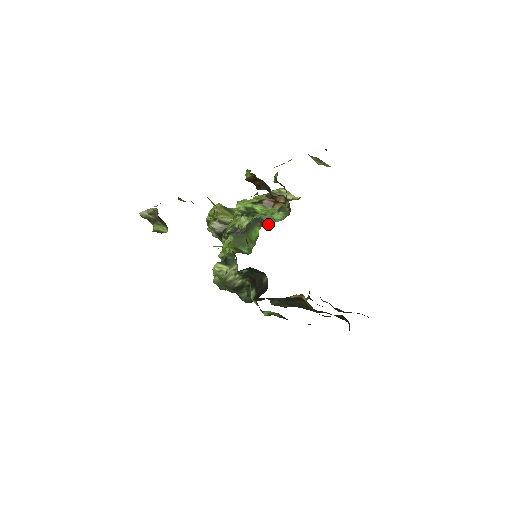
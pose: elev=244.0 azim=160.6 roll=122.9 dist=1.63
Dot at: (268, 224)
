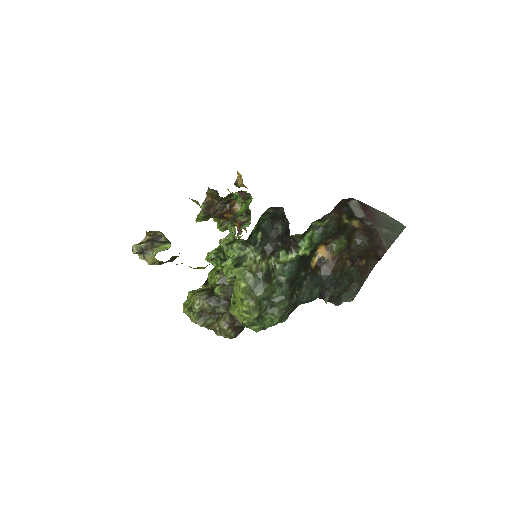
Dot at: (244, 217)
